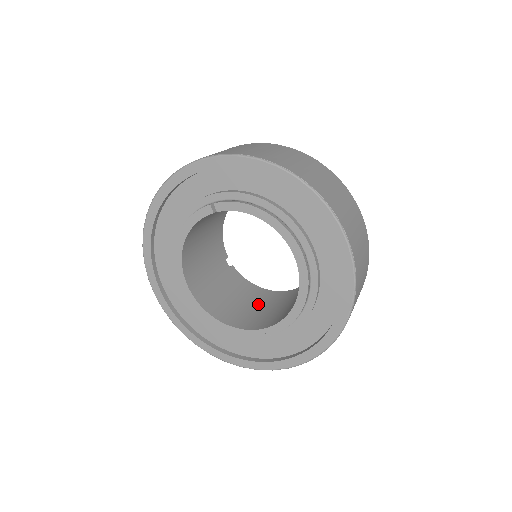
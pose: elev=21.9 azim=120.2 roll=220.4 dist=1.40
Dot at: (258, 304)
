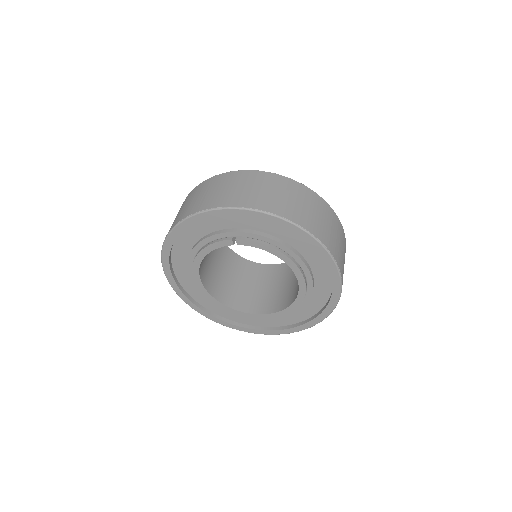
Dot at: (251, 281)
